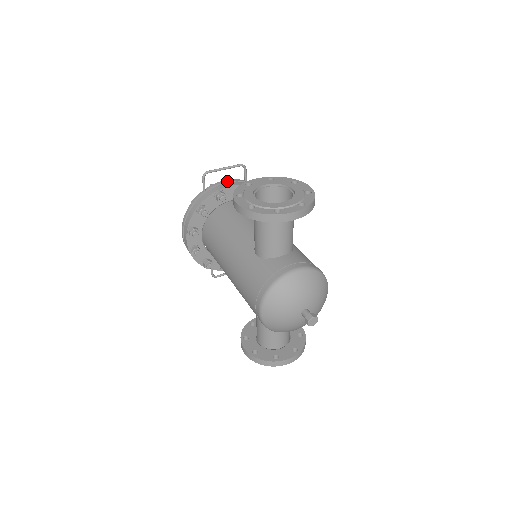
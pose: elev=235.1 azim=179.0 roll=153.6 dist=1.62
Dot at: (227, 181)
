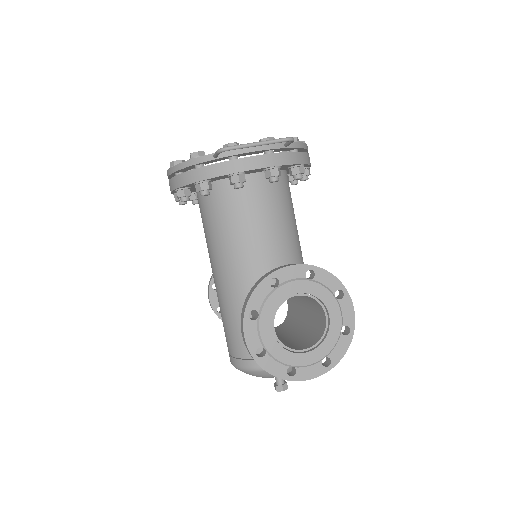
Dot at: (256, 151)
